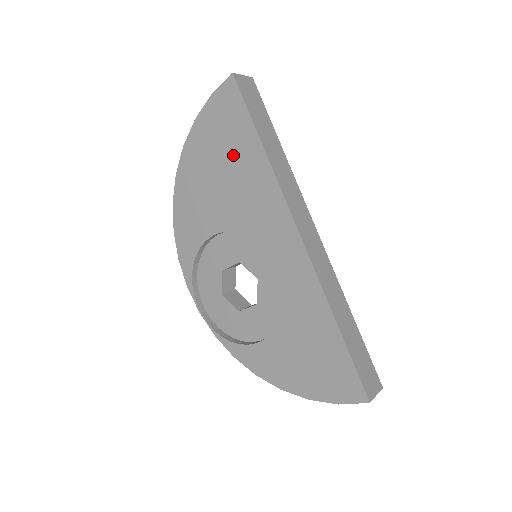
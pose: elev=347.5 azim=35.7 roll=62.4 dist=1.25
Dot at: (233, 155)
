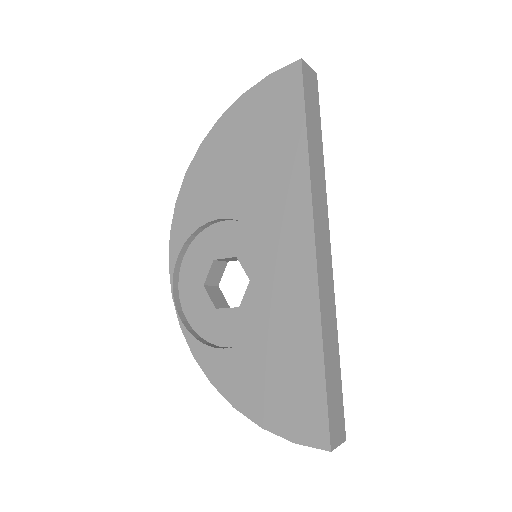
Dot at: (271, 142)
